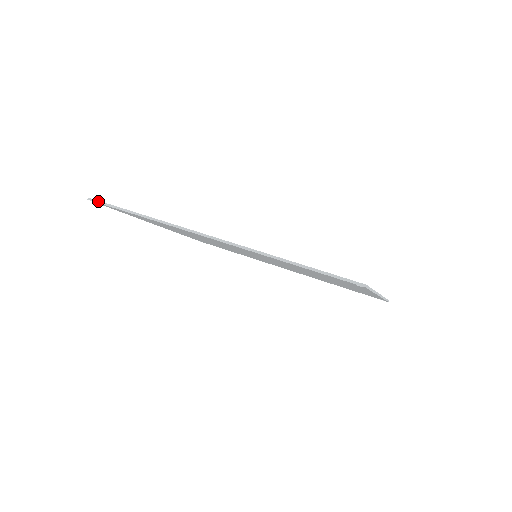
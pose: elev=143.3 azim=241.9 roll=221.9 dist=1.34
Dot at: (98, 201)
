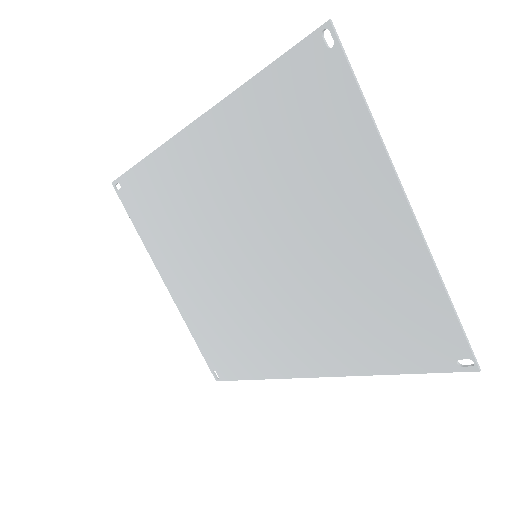
Dot at: (119, 178)
